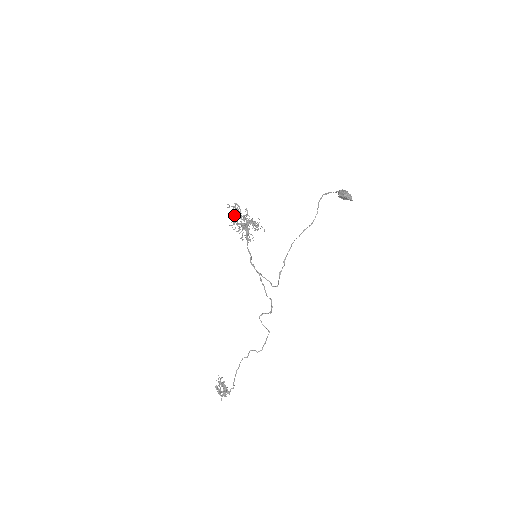
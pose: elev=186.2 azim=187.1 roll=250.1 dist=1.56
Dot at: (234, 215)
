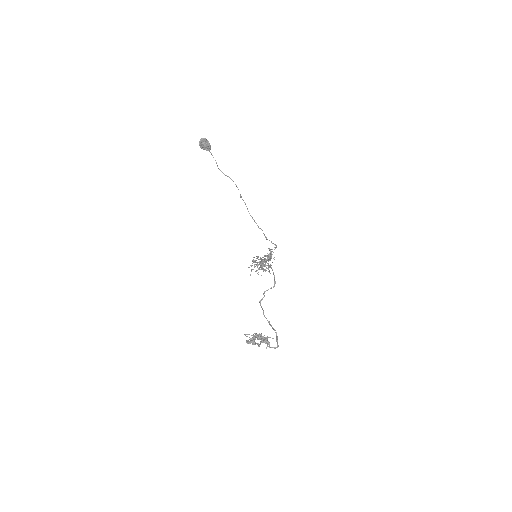
Dot at: occluded
